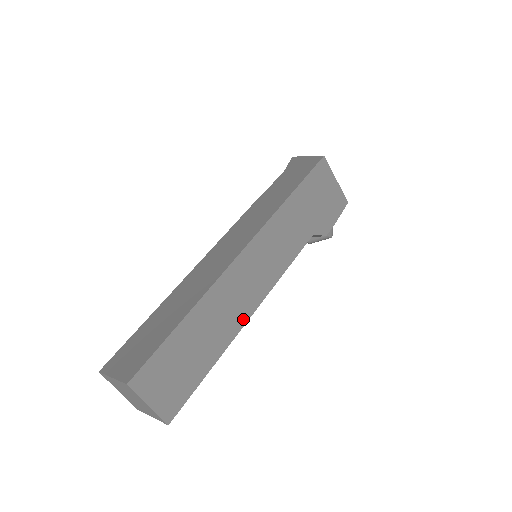
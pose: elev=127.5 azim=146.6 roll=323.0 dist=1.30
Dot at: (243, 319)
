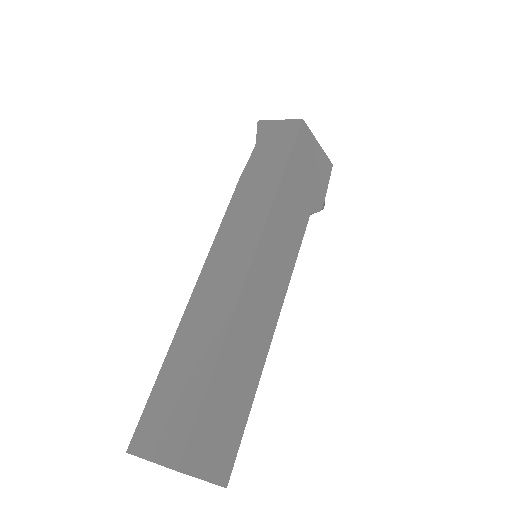
Dot at: (268, 338)
